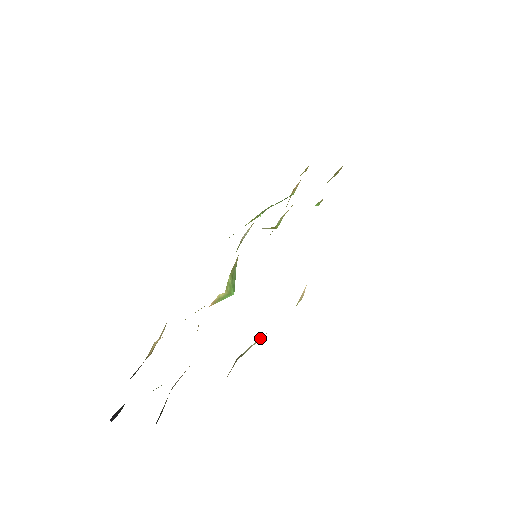
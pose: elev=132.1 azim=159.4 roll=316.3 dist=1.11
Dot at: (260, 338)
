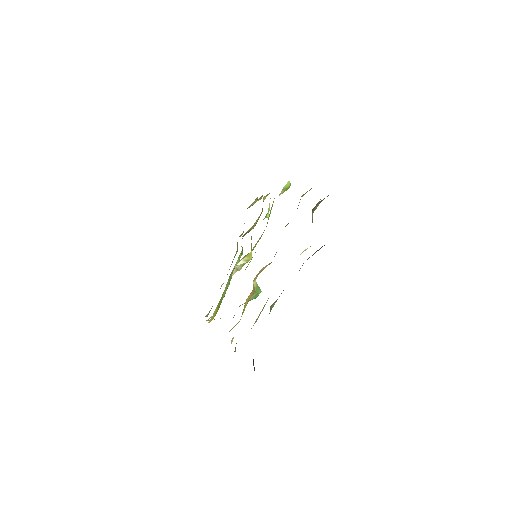
Dot at: occluded
